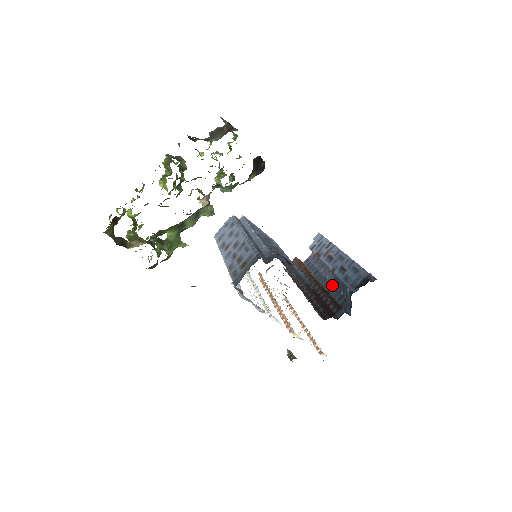
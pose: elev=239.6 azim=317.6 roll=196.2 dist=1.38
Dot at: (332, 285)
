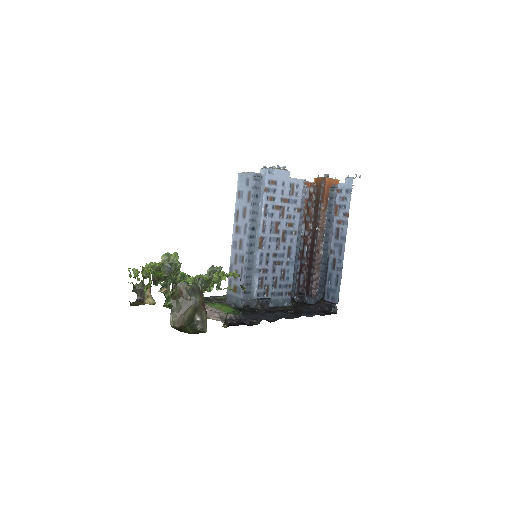
Dot at: (326, 258)
